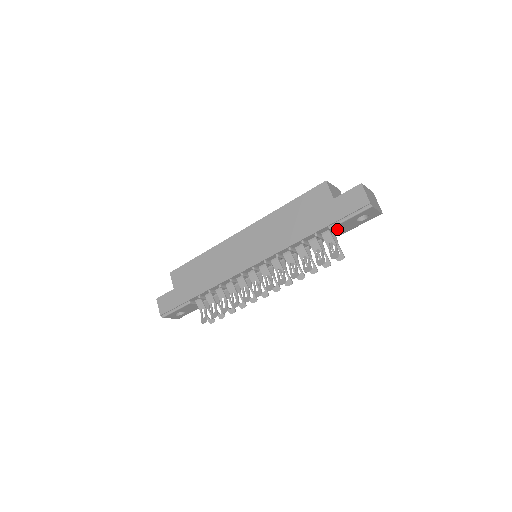
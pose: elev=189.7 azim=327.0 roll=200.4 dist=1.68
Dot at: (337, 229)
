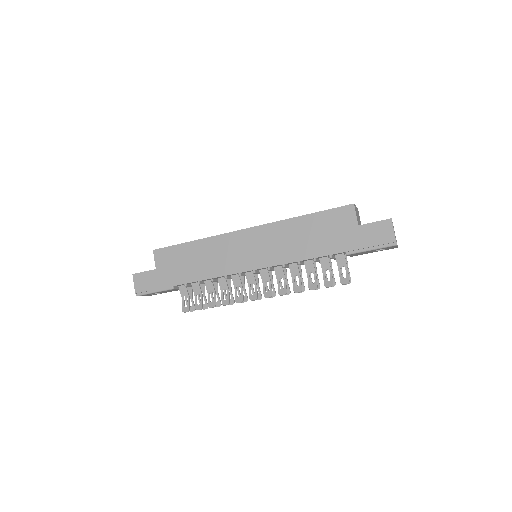
Dot at: occluded
